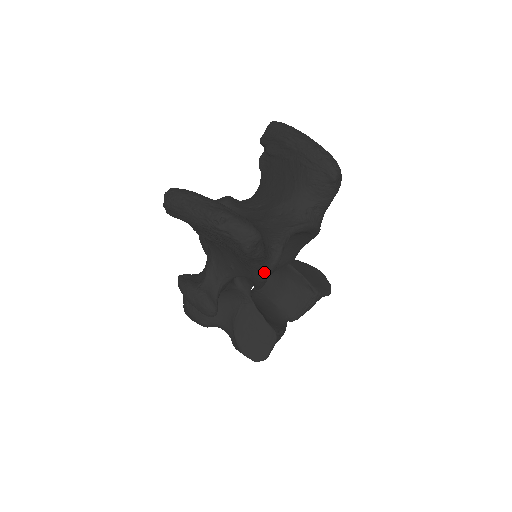
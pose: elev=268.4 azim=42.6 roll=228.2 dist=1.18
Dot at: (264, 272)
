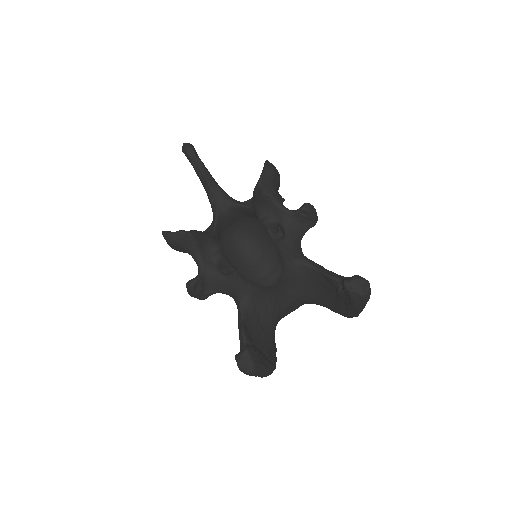
Dot at: occluded
